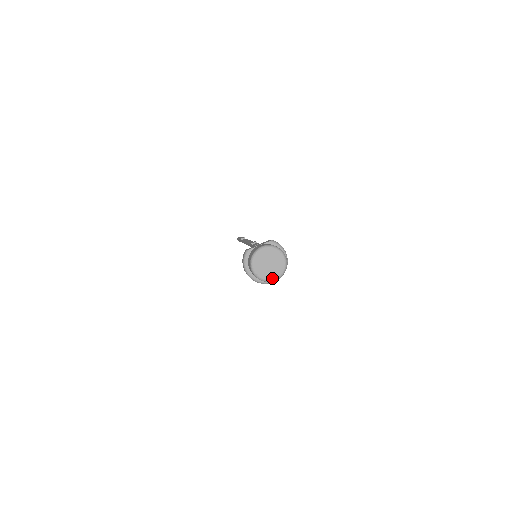
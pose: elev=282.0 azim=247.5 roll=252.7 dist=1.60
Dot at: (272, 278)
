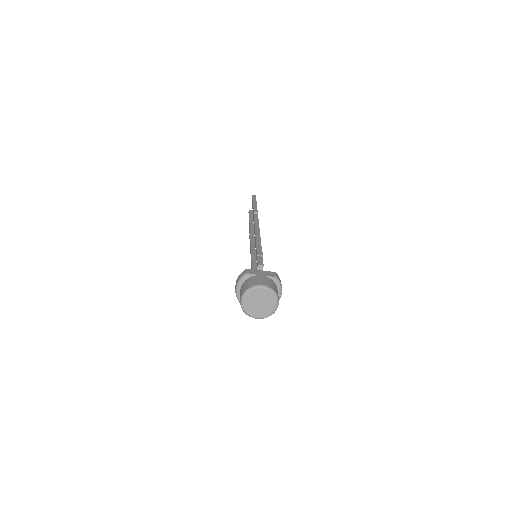
Dot at: (255, 316)
